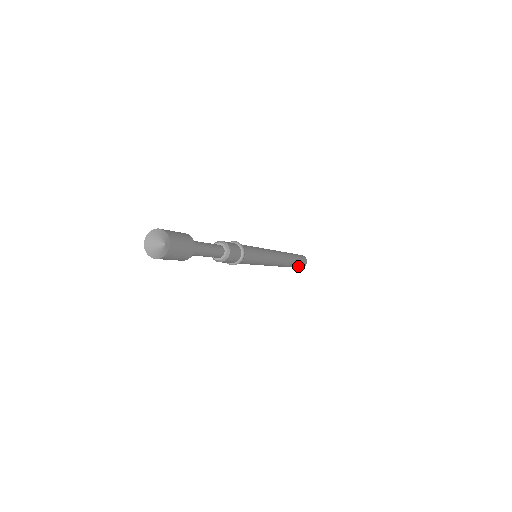
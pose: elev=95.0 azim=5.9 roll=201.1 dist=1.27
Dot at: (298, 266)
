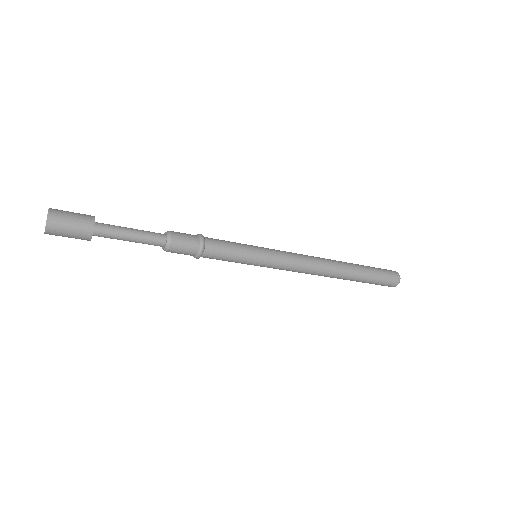
Dot at: (378, 279)
